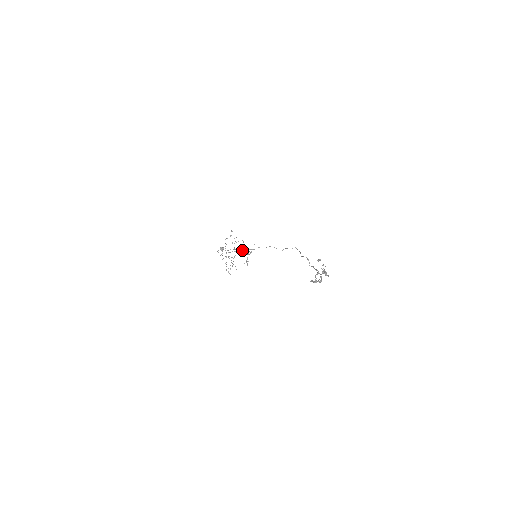
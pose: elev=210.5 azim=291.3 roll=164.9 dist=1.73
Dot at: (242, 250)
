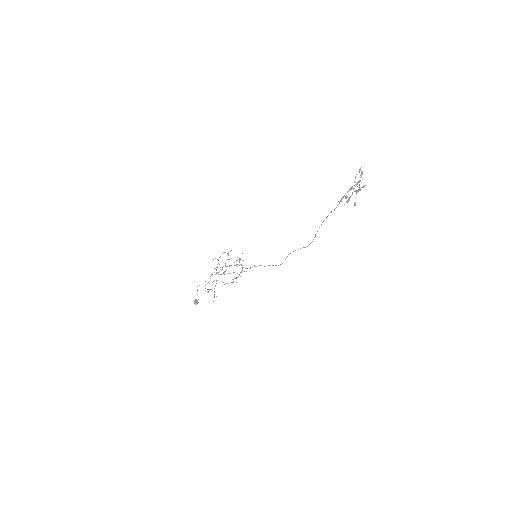
Dot at: (233, 272)
